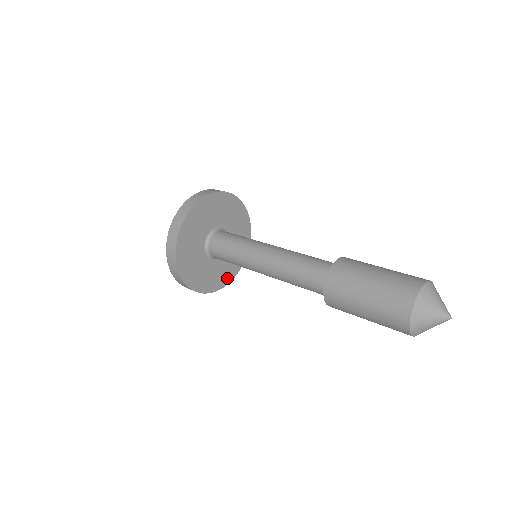
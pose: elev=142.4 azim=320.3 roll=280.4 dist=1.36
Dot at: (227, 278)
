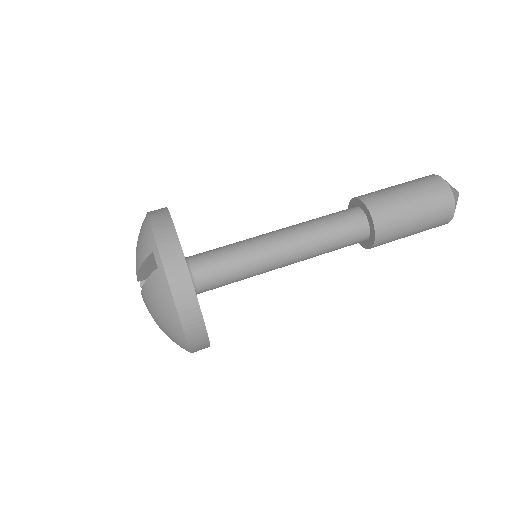
Dot at: occluded
